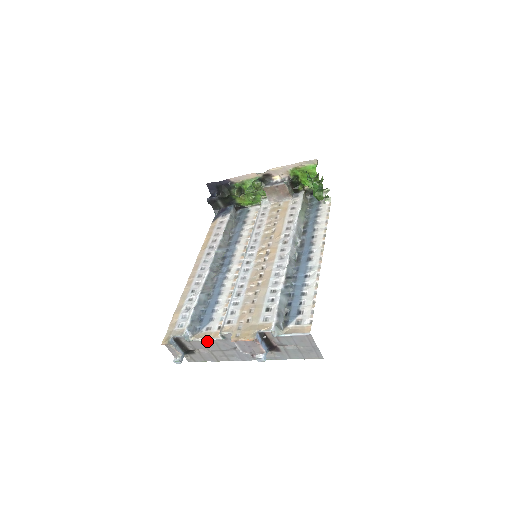
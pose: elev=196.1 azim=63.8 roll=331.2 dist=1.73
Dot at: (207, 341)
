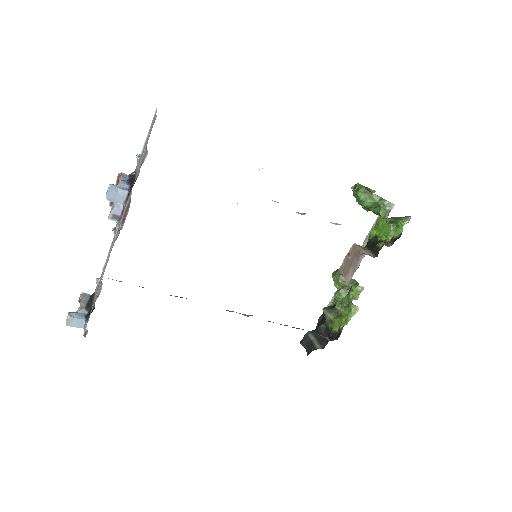
Dot at: occluded
